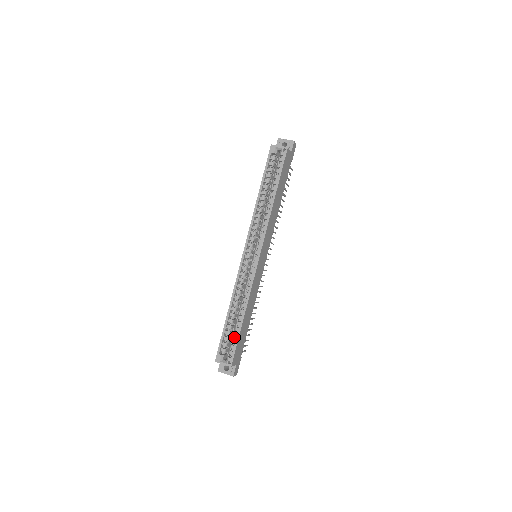
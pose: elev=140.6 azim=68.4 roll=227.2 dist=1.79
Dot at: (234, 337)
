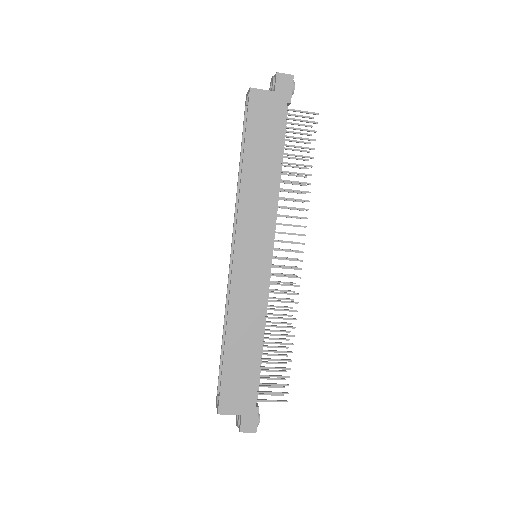
Dot at: occluded
